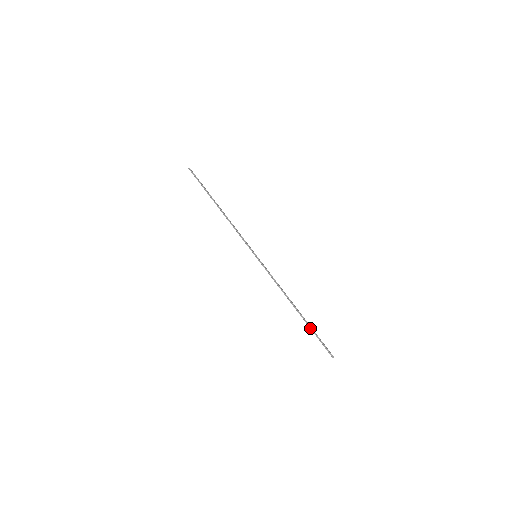
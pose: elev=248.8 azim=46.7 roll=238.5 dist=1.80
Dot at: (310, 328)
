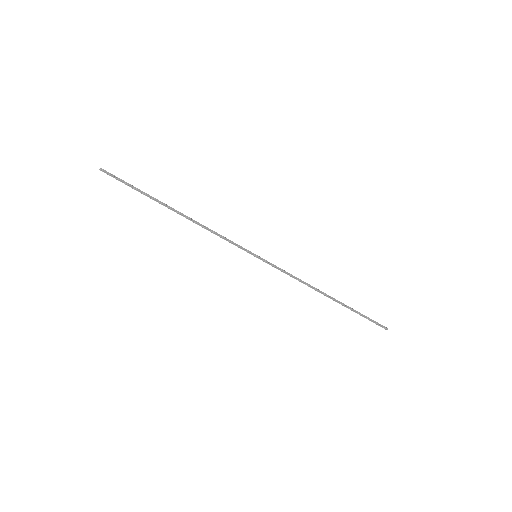
Dot at: occluded
